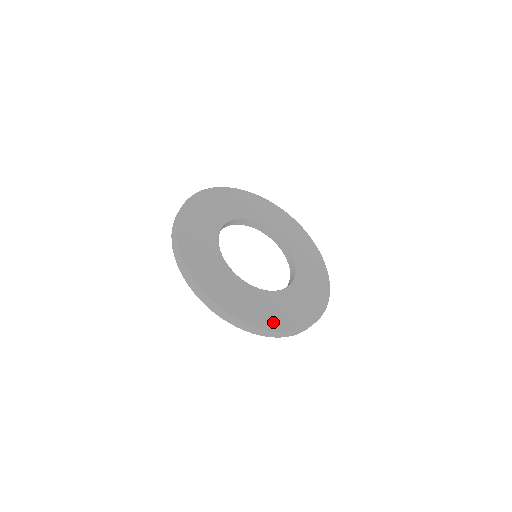
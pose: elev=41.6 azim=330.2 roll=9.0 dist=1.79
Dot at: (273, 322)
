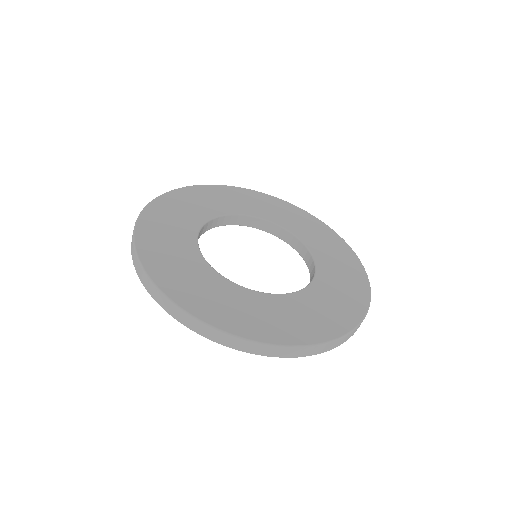
Dot at: (196, 304)
